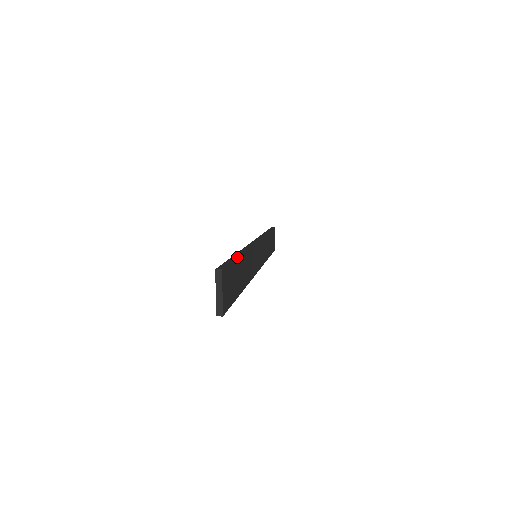
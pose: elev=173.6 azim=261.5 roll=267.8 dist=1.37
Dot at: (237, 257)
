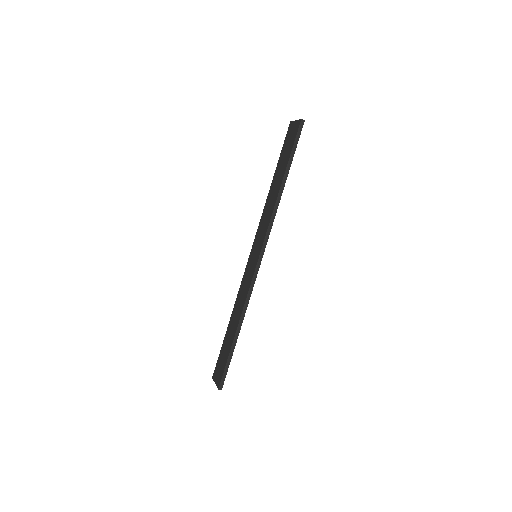
Dot at: occluded
